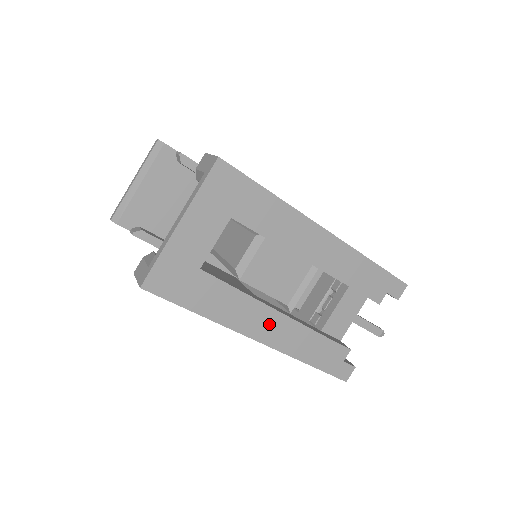
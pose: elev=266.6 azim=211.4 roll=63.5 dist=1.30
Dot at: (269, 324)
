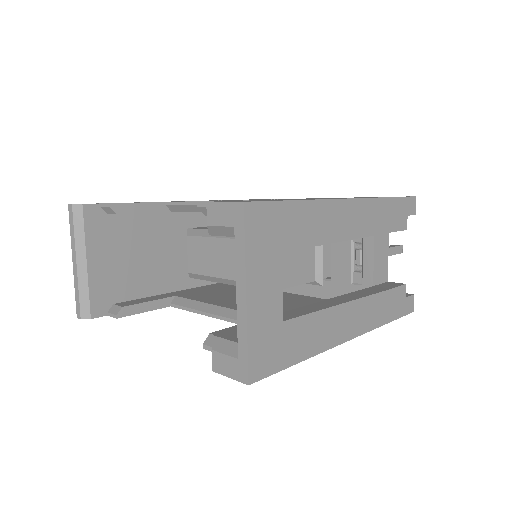
Dot at: (350, 318)
